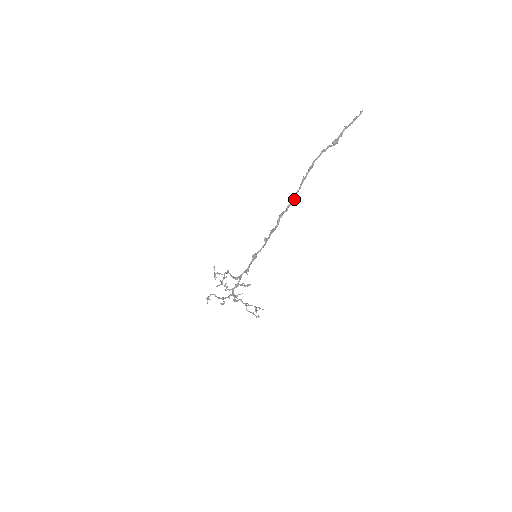
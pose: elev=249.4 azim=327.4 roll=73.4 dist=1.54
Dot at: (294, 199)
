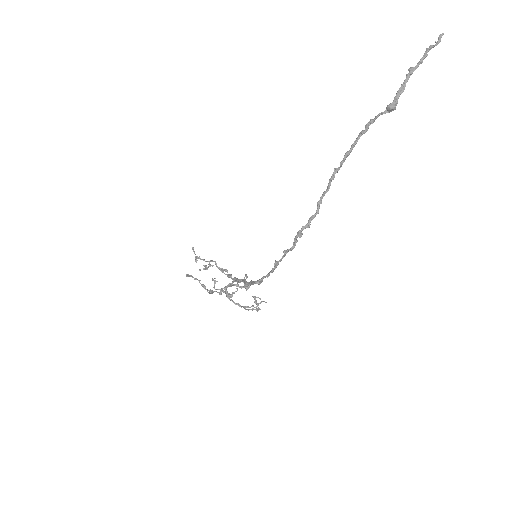
Dot at: (319, 205)
